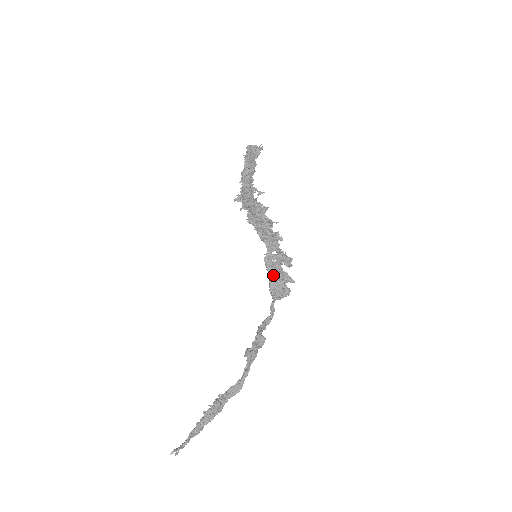
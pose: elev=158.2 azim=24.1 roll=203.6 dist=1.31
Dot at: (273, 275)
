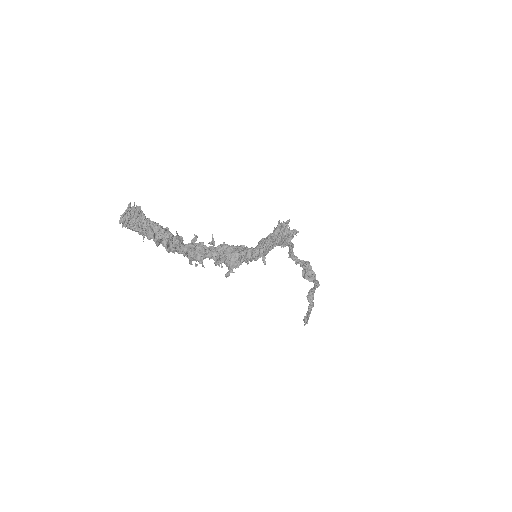
Dot at: occluded
